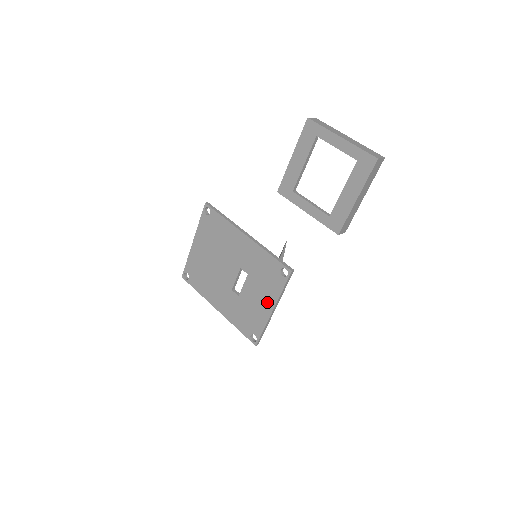
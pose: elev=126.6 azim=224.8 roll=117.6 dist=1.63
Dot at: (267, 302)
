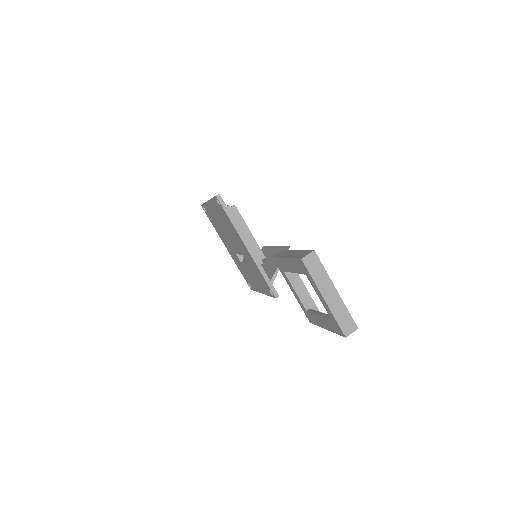
Dot at: (259, 287)
